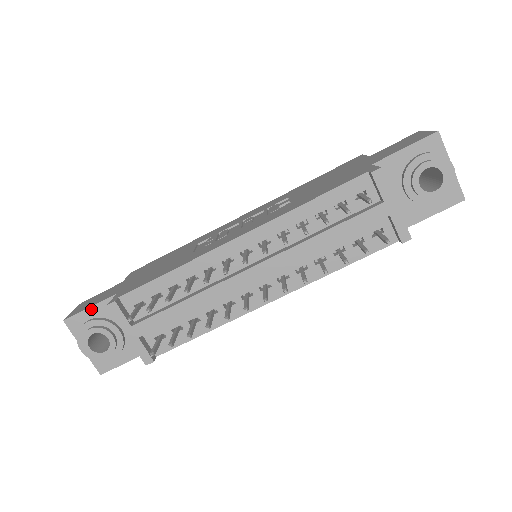
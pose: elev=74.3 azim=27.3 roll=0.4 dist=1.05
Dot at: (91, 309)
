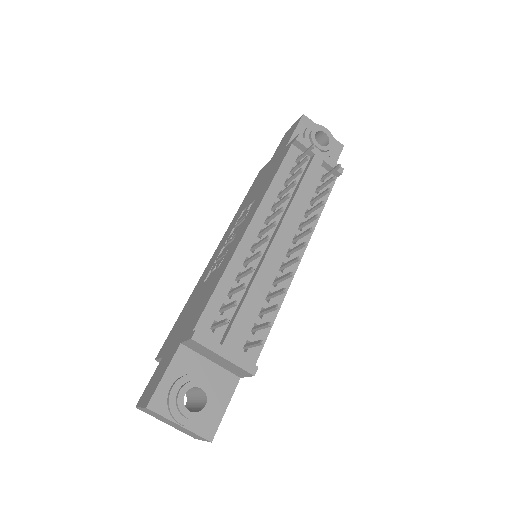
Dot at: (166, 376)
